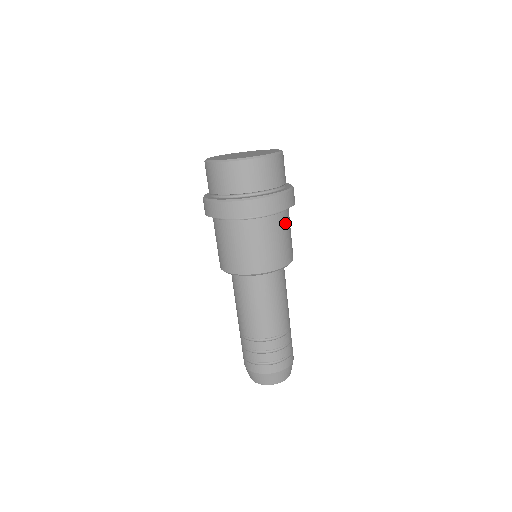
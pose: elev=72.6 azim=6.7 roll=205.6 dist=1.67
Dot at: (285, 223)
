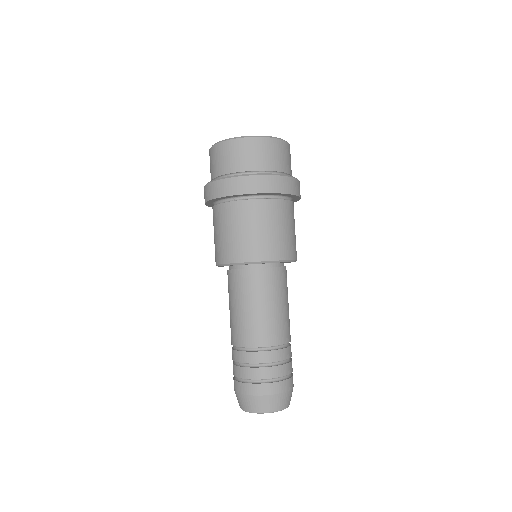
Dot at: occluded
